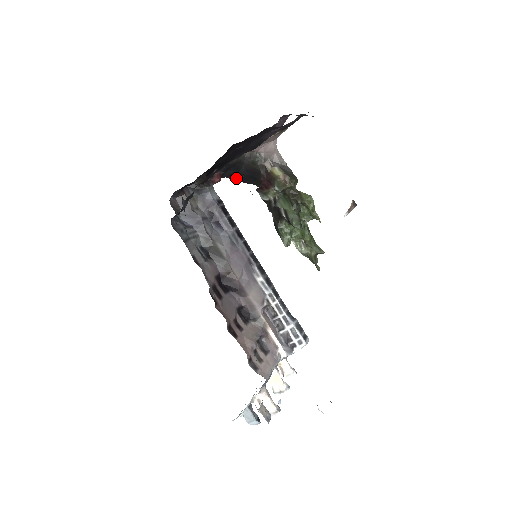
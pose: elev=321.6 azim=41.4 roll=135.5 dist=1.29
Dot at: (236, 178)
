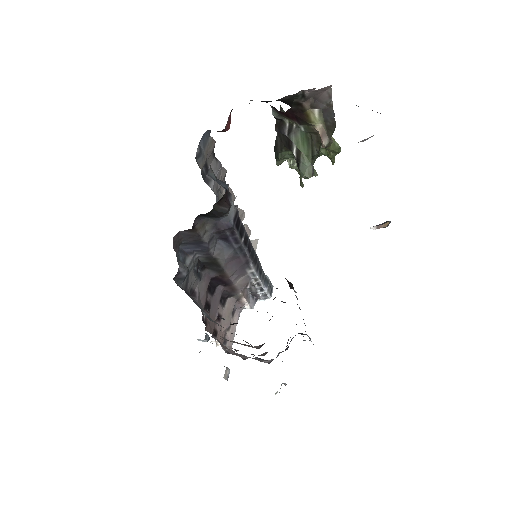
Dot at: (250, 100)
